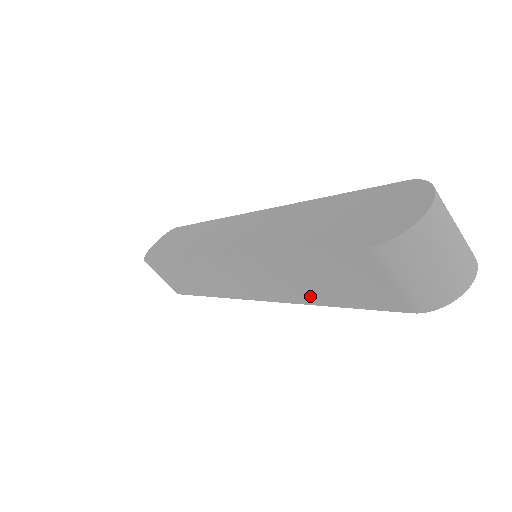
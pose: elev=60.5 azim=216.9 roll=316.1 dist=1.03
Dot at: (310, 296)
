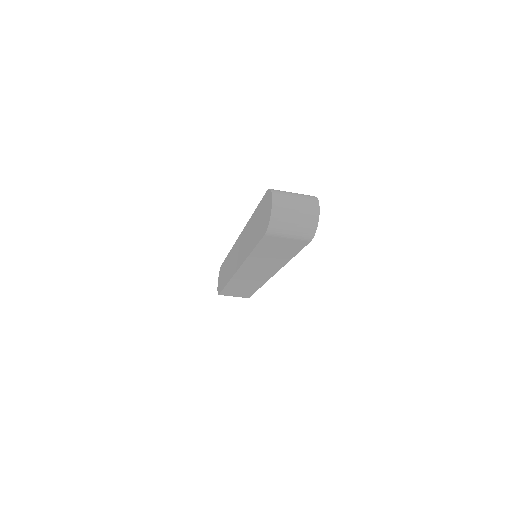
Dot at: (281, 260)
